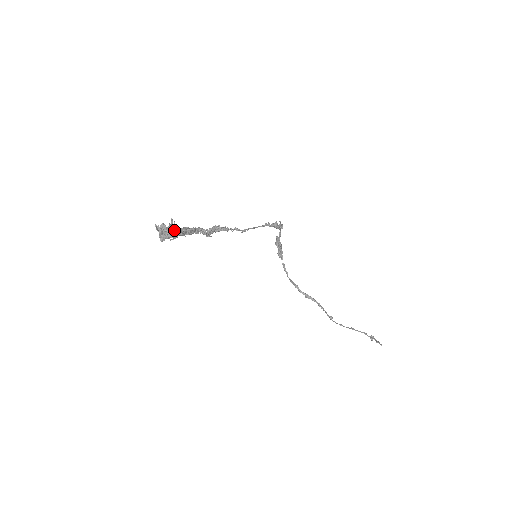
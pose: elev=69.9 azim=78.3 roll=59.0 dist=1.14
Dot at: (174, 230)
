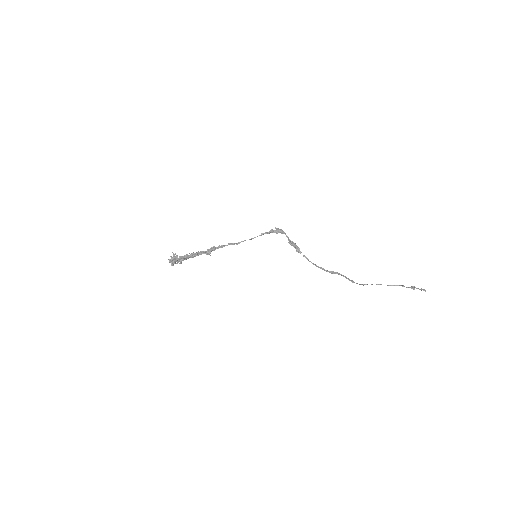
Dot at: (180, 258)
